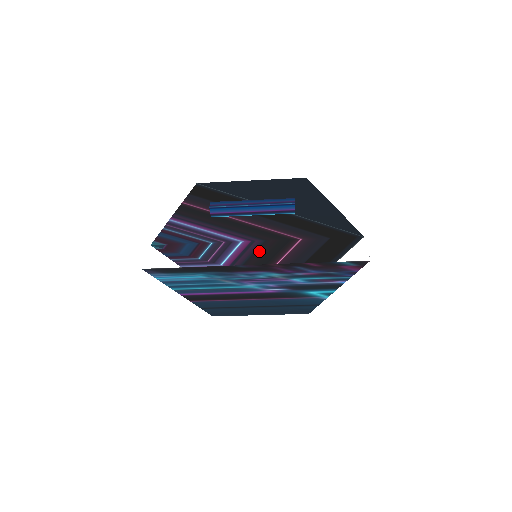
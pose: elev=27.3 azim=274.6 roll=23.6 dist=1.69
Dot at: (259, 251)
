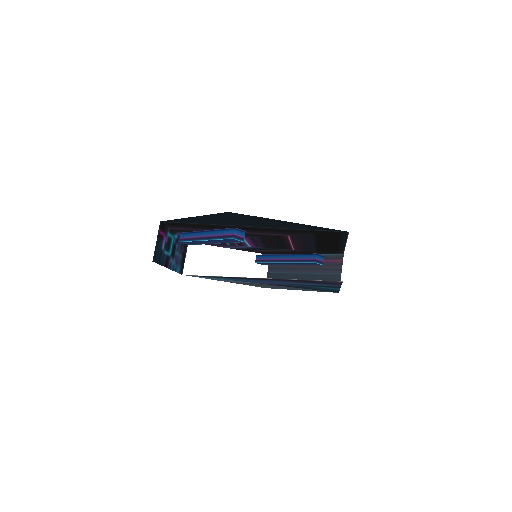
Dot at: (265, 241)
